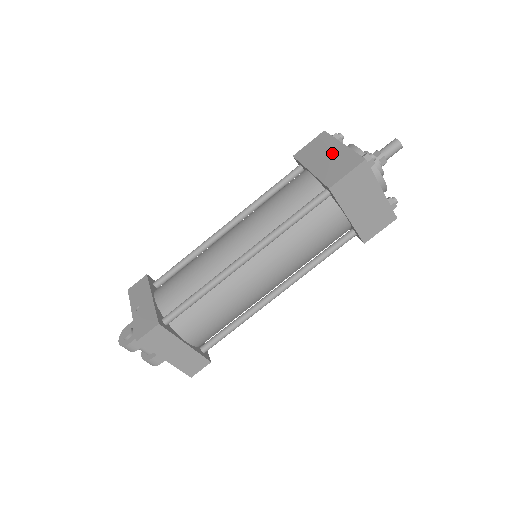
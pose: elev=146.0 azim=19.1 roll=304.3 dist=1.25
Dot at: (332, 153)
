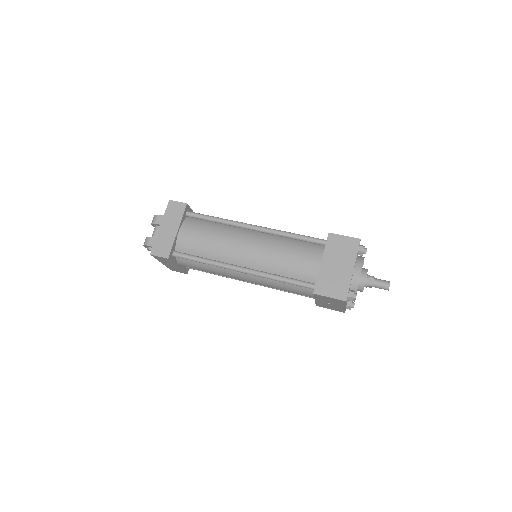
Dot at: occluded
